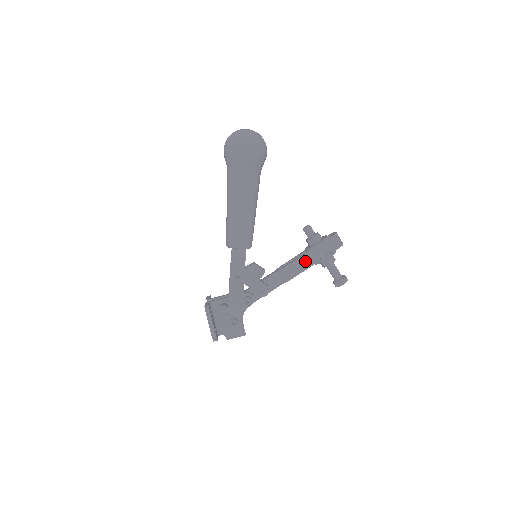
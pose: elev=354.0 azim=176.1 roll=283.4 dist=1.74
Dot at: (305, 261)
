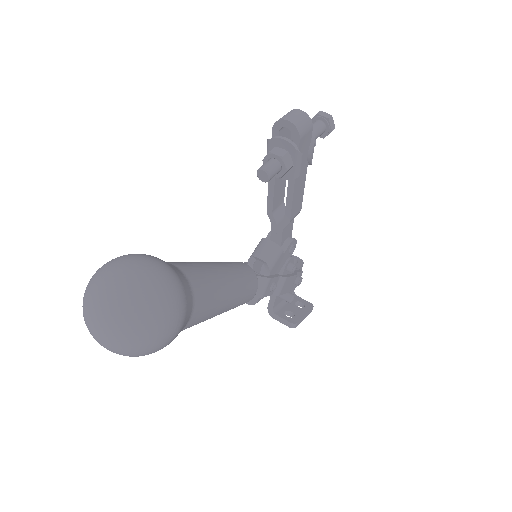
Dot at: (299, 188)
